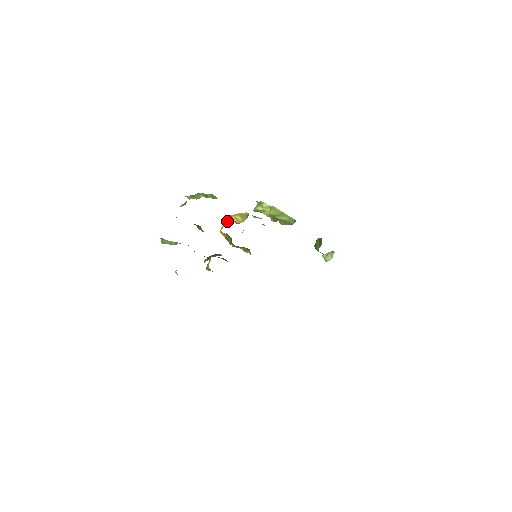
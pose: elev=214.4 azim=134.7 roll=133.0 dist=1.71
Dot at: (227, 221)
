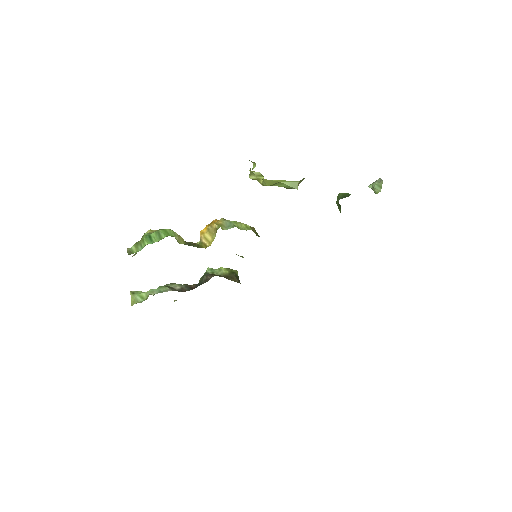
Dot at: (198, 242)
